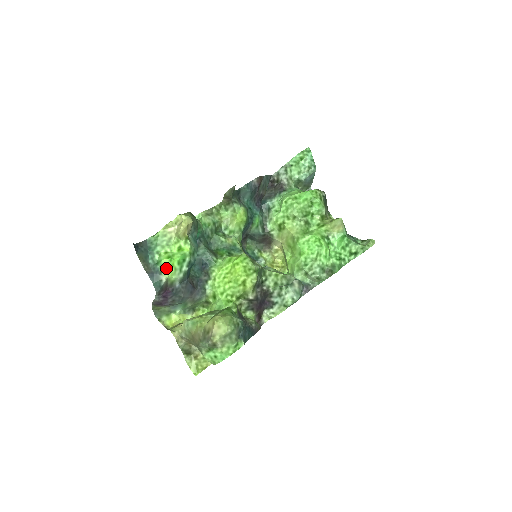
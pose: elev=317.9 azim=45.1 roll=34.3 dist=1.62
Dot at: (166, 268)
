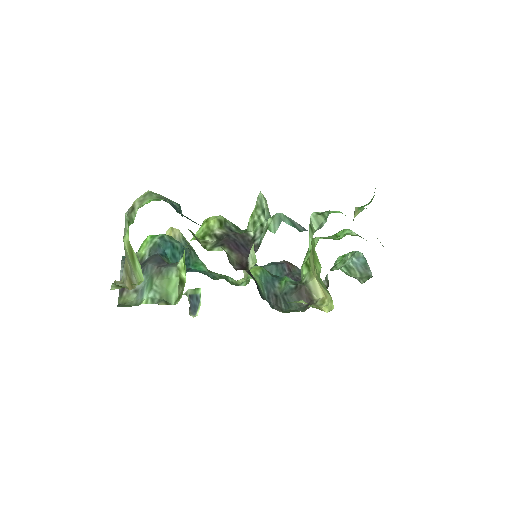
Dot at: occluded
